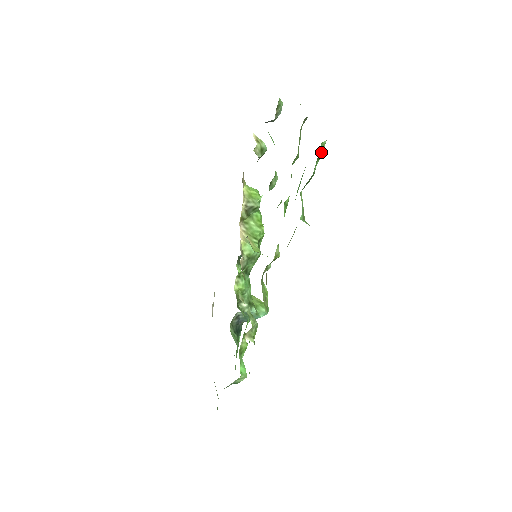
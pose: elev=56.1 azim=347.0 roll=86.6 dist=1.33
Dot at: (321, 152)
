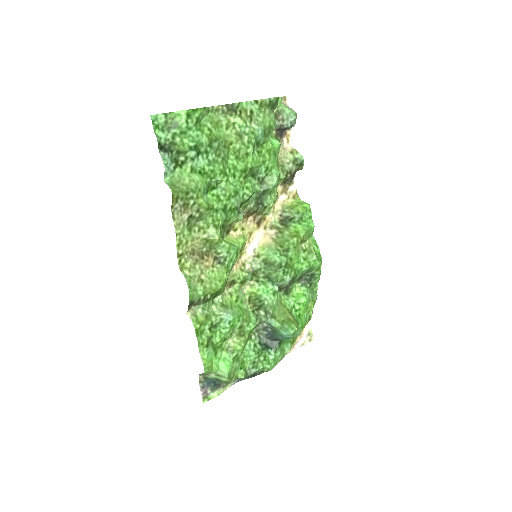
Dot at: (180, 122)
